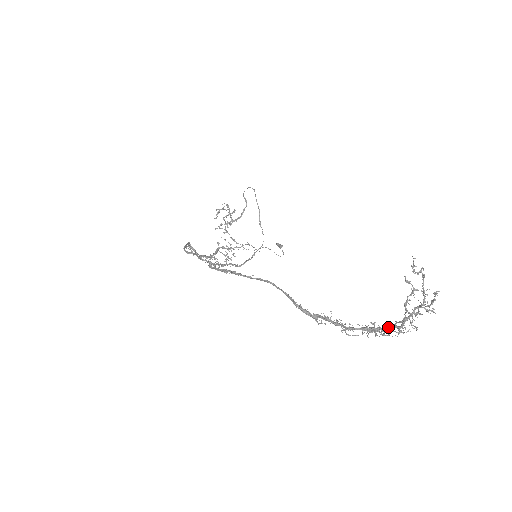
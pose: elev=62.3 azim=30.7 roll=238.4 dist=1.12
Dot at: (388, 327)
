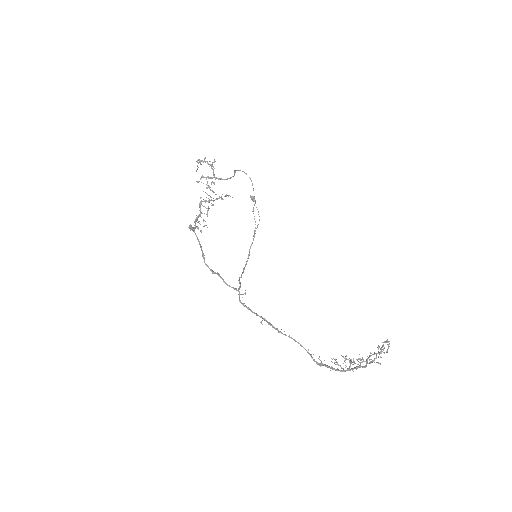
Dot at: occluded
